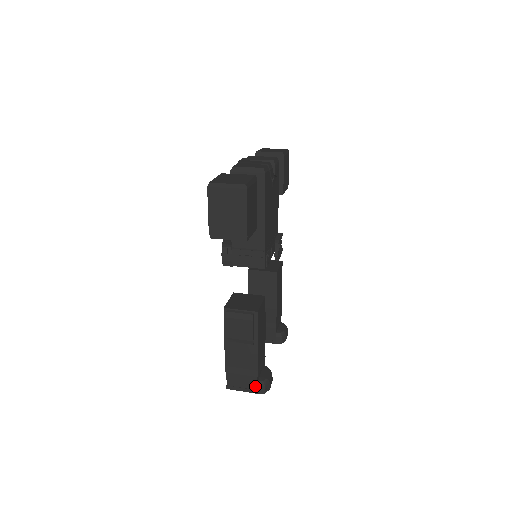
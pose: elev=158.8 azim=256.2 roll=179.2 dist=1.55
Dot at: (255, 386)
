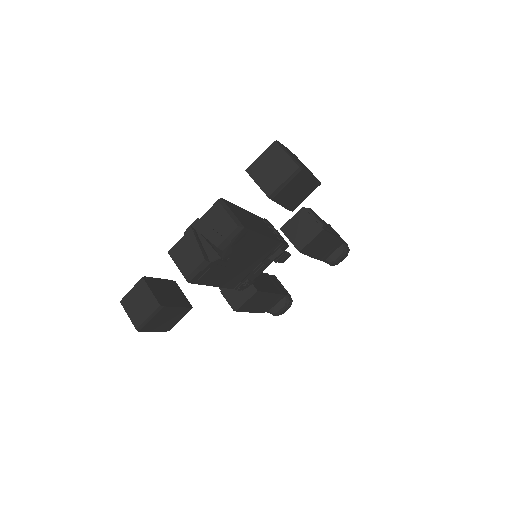
Dot at: (268, 311)
